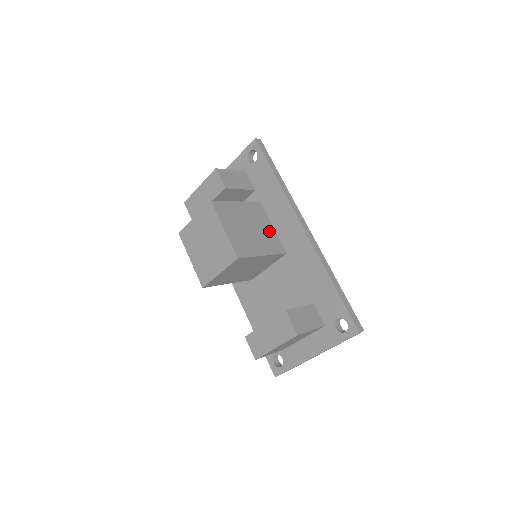
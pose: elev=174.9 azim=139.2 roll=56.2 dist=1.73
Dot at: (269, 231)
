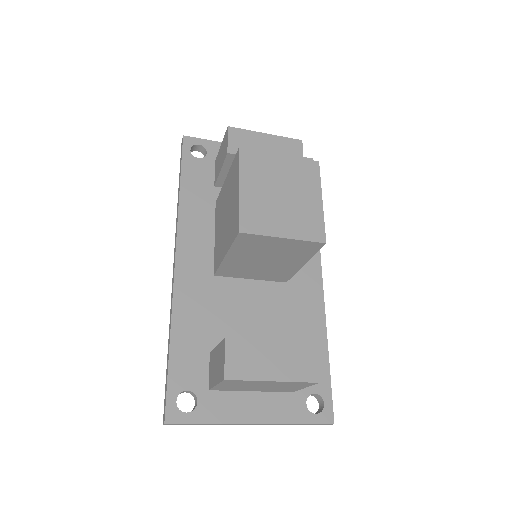
Dot at: occluded
